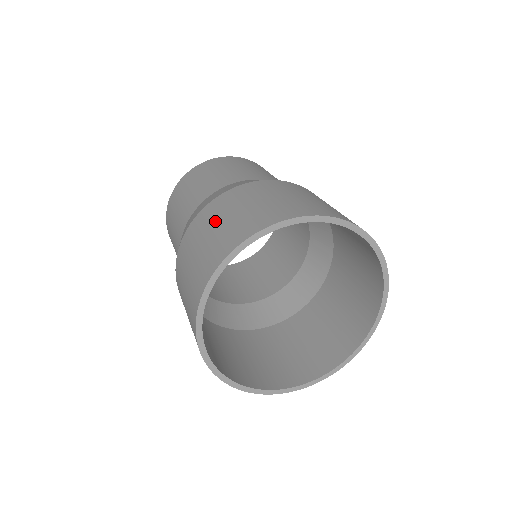
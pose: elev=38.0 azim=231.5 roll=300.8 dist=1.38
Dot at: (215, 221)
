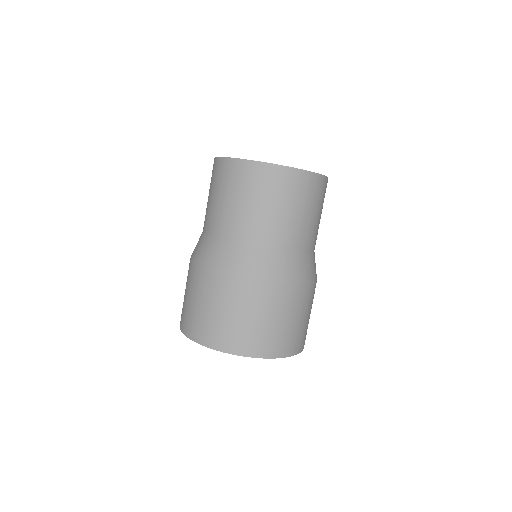
Dot at: (248, 311)
